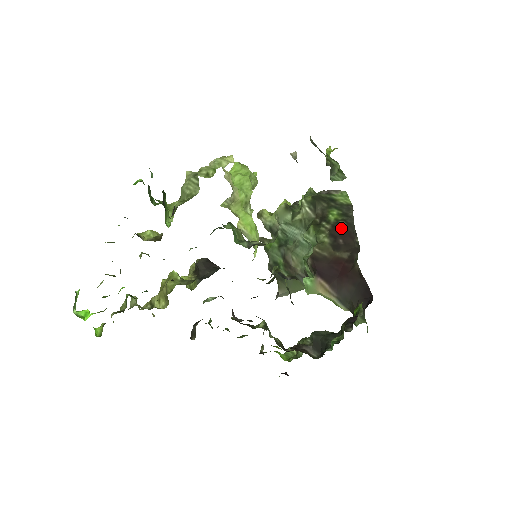
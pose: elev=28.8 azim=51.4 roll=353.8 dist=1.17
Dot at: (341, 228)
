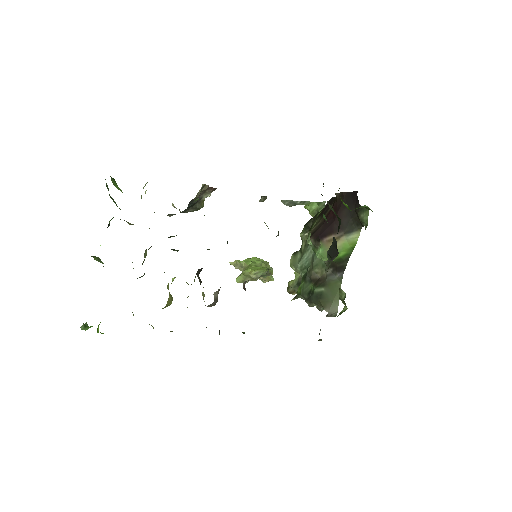
Dot at: (325, 207)
